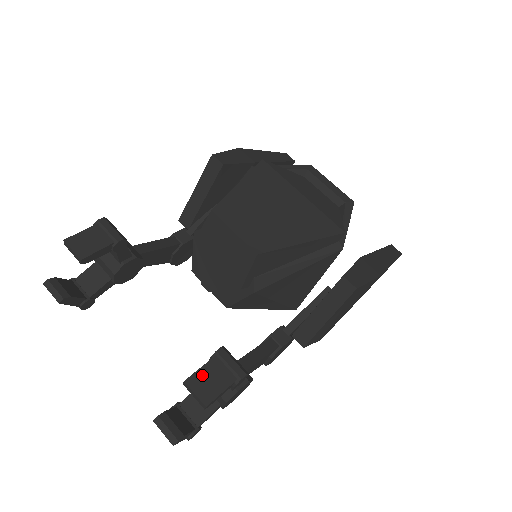
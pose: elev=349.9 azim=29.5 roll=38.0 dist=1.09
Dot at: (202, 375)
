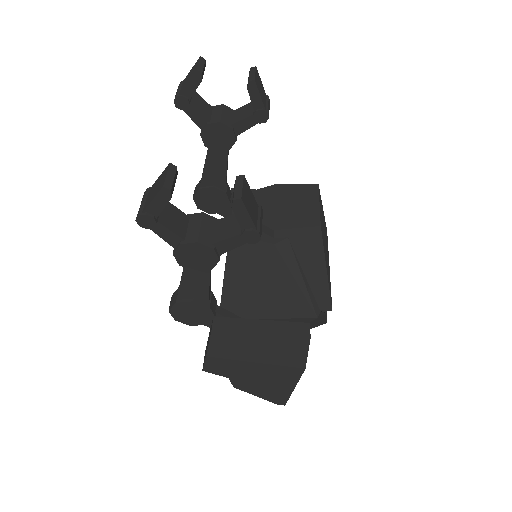
Dot at: (250, 193)
